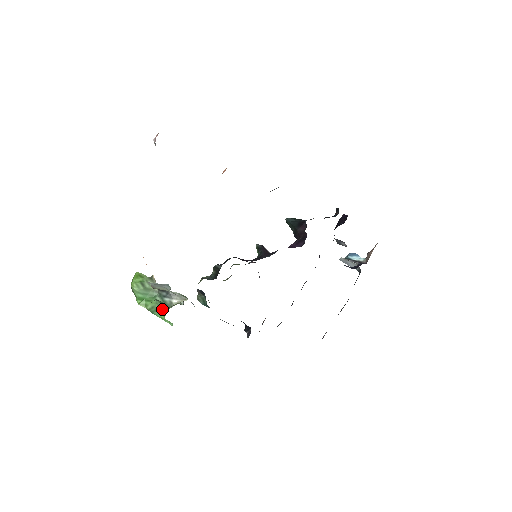
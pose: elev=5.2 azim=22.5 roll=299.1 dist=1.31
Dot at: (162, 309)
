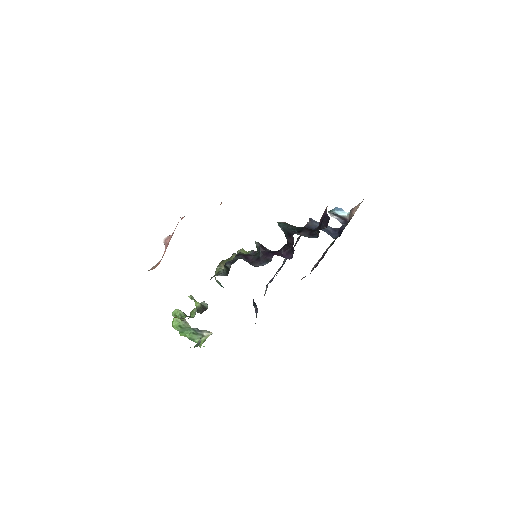
Dot at: (197, 339)
